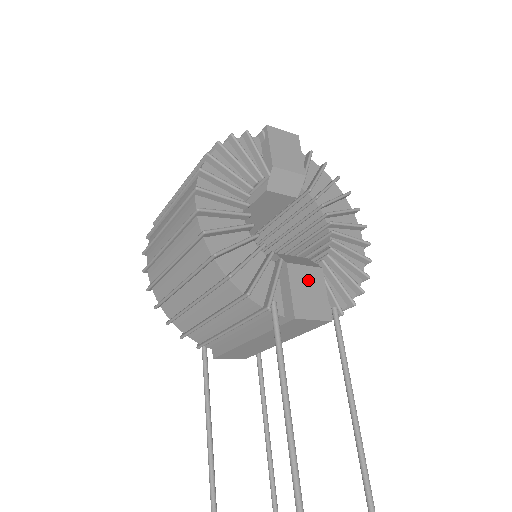
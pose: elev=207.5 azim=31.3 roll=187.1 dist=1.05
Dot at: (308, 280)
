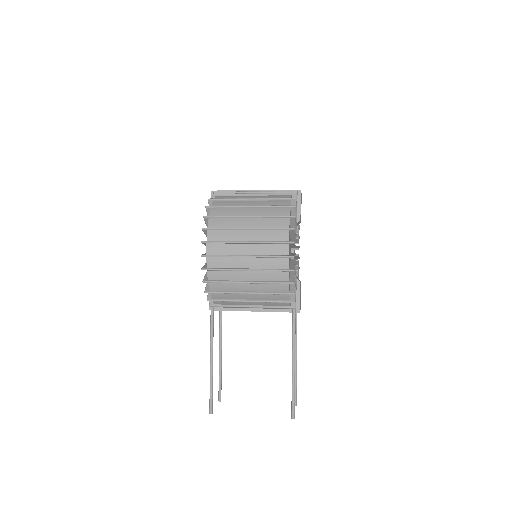
Dot at: occluded
